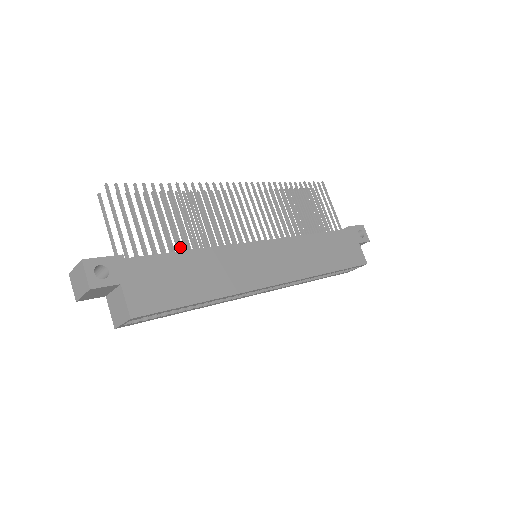
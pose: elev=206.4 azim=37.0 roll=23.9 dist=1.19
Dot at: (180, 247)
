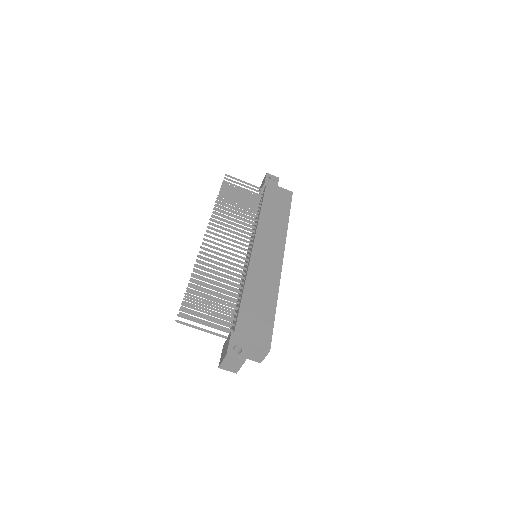
Dot at: (236, 297)
